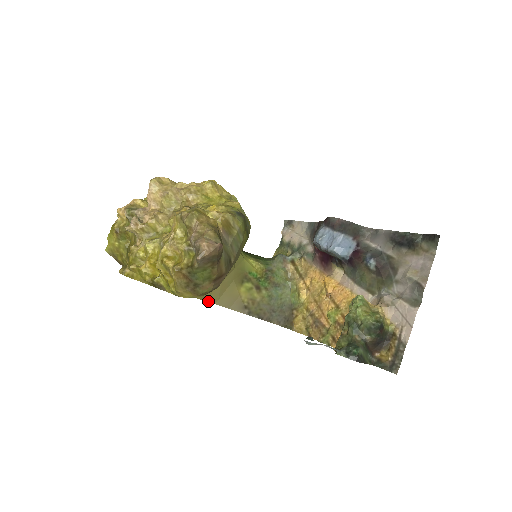
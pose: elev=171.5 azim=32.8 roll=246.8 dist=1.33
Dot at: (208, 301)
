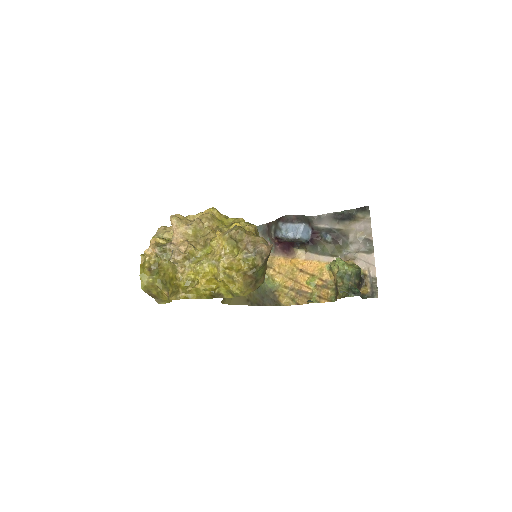
Dot at: occluded
